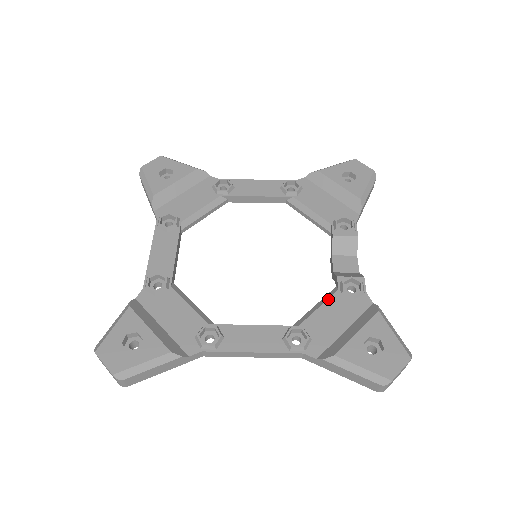
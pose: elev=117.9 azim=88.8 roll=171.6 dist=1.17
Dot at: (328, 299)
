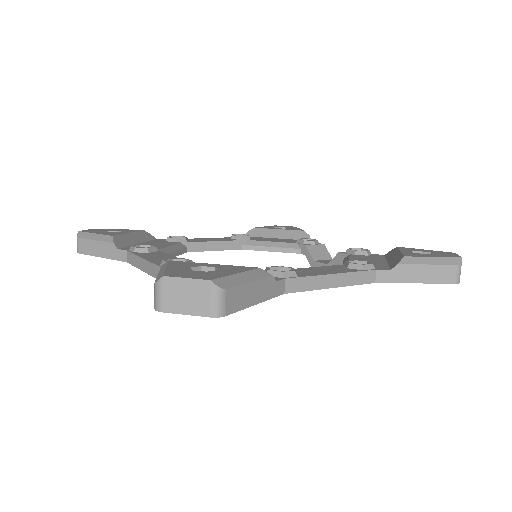
Dot at: (350, 257)
